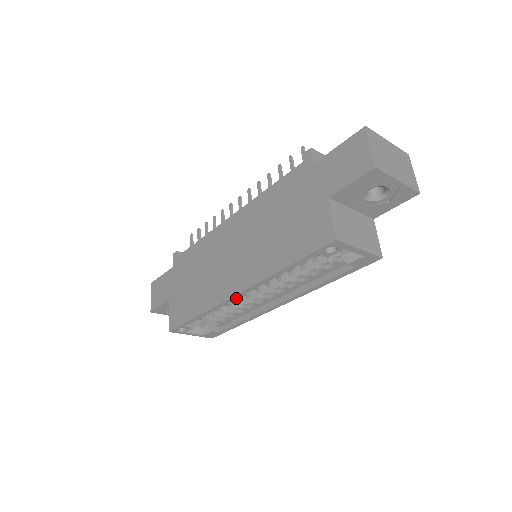
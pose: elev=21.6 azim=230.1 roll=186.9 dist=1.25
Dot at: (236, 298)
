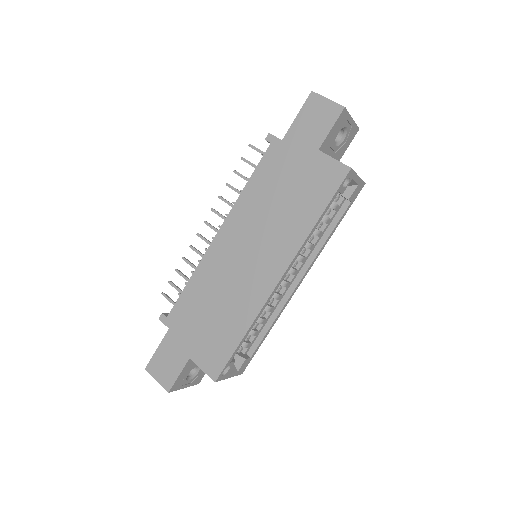
Dot at: (278, 286)
